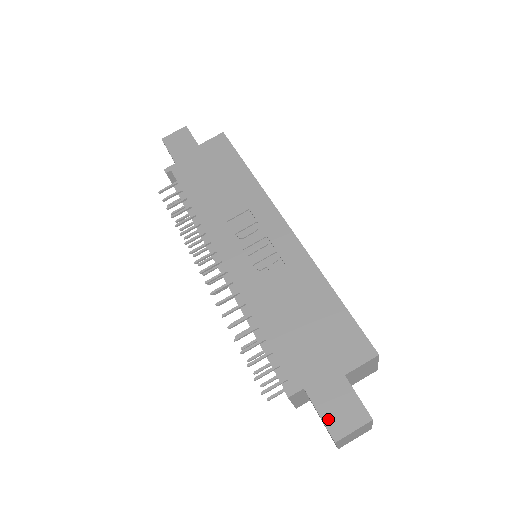
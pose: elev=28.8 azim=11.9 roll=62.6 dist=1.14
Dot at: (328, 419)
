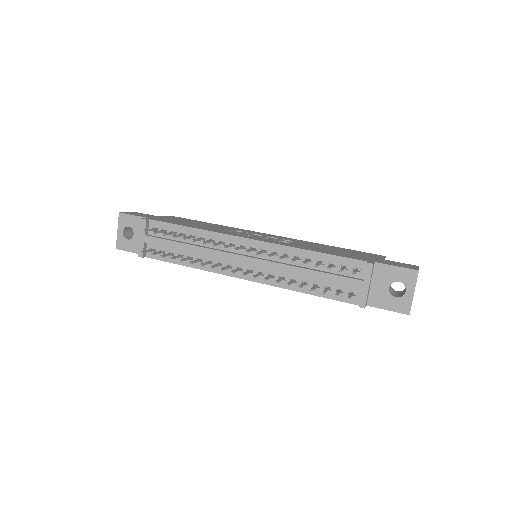
Dot at: (403, 266)
